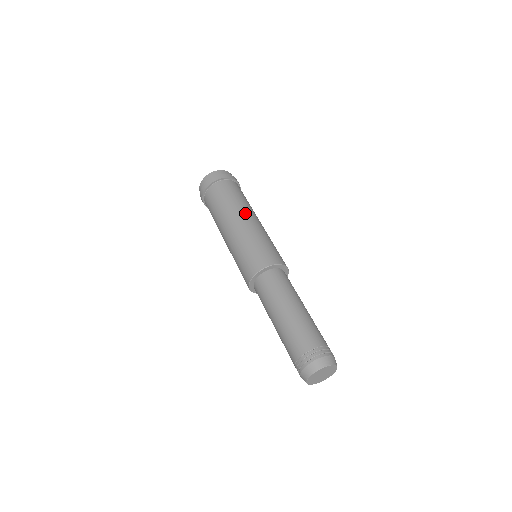
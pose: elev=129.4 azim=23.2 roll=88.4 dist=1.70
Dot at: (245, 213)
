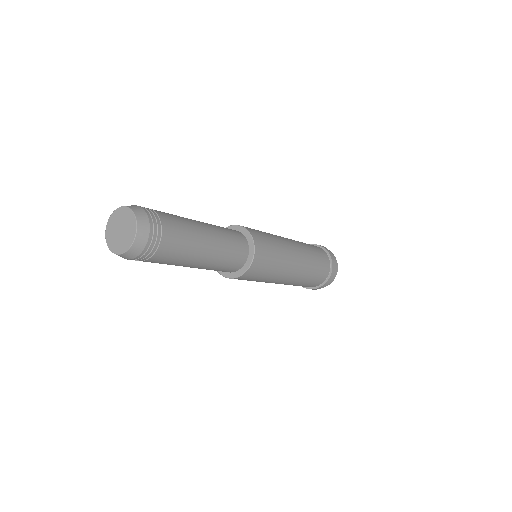
Dot at: occluded
